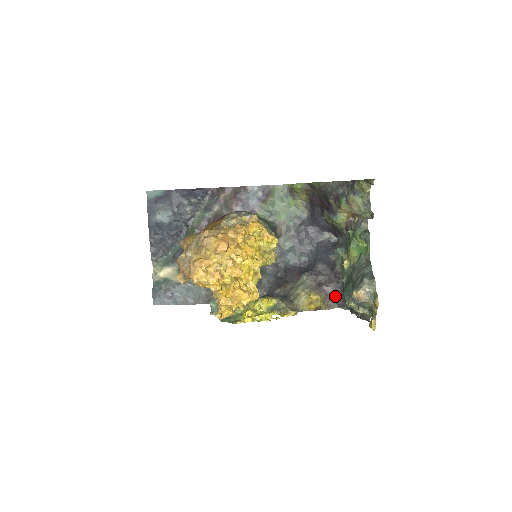
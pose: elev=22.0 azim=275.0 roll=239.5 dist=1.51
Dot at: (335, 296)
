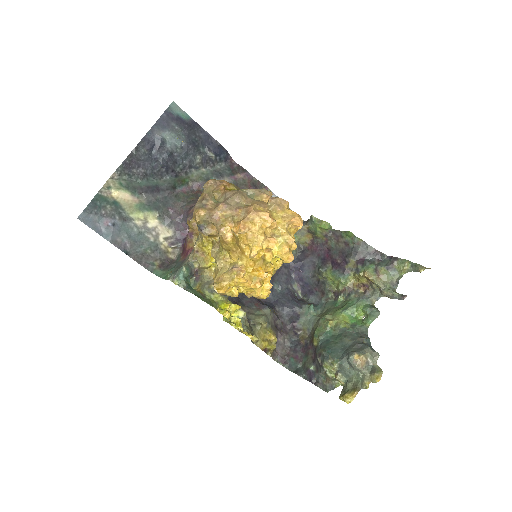
Dot at: (281, 348)
